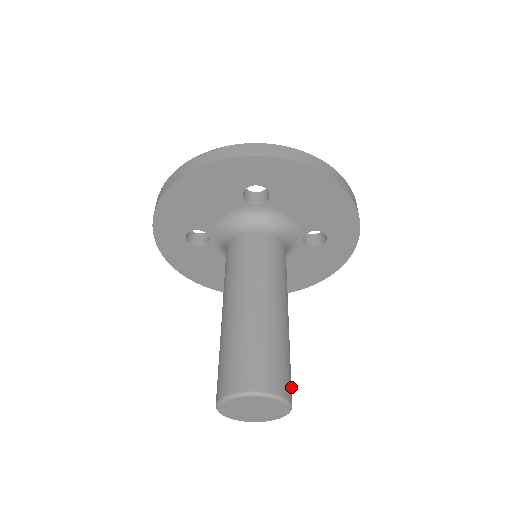
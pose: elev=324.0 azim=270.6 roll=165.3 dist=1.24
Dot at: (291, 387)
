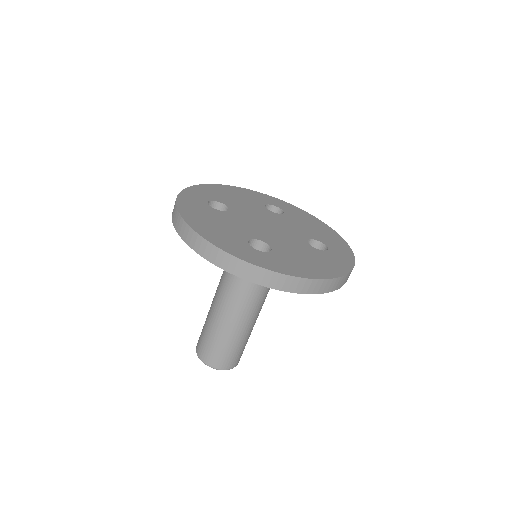
Dot at: occluded
